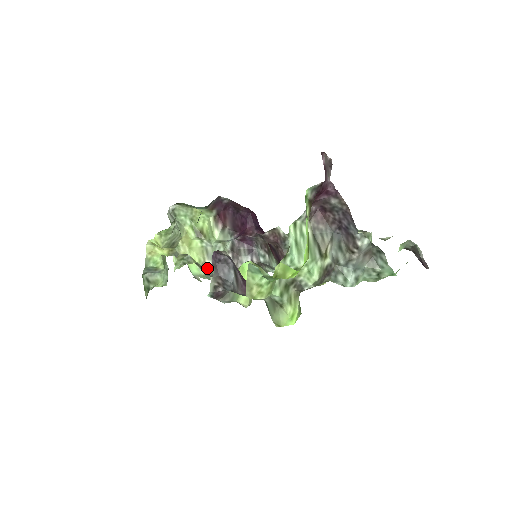
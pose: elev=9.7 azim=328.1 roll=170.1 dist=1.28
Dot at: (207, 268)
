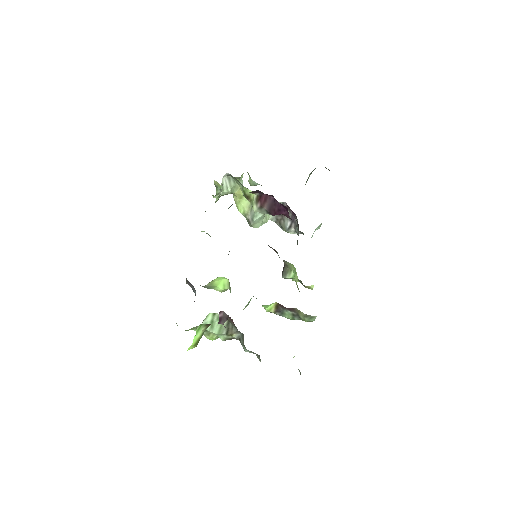
Dot at: (248, 219)
